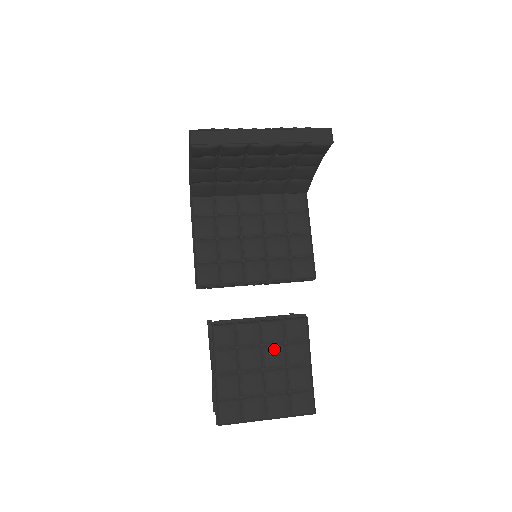
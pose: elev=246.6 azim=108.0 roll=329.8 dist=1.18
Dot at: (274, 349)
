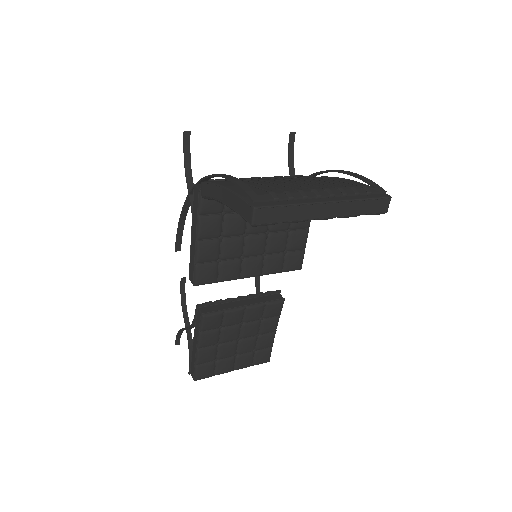
Dot at: (251, 326)
